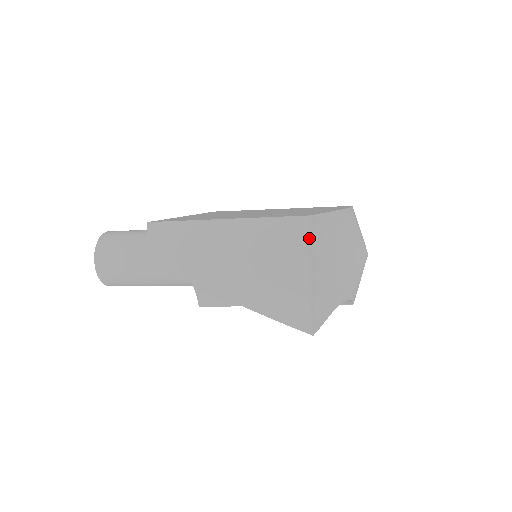
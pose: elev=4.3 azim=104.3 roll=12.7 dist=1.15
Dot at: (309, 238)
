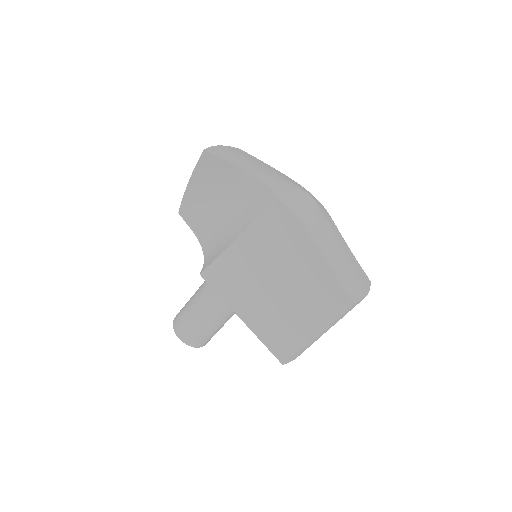
Dot at: (232, 147)
